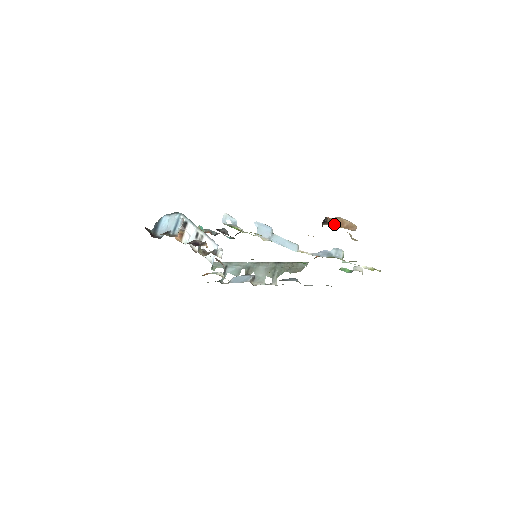
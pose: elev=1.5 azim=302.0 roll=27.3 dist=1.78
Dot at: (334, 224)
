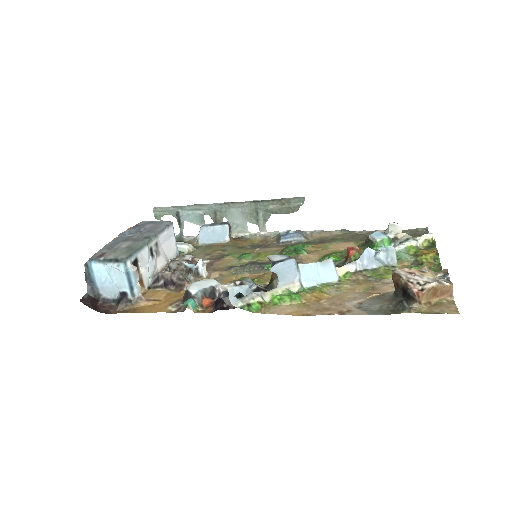
Dot at: (425, 299)
